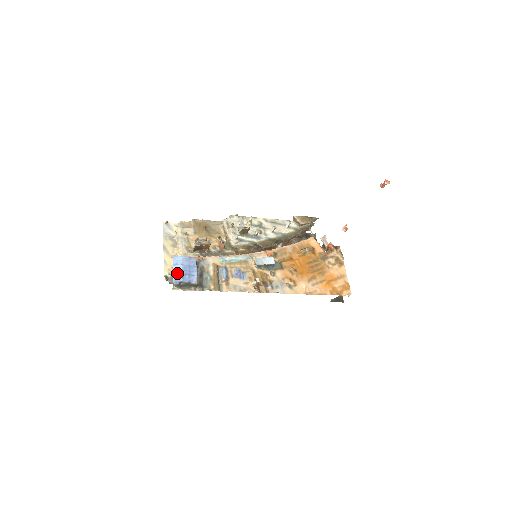
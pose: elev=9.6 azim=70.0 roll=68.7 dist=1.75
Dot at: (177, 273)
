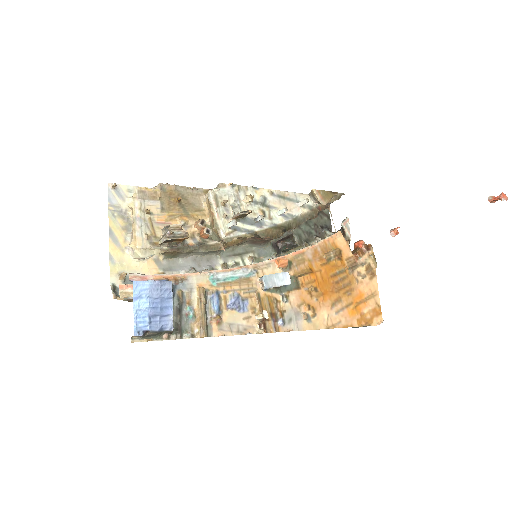
Dot at: (140, 314)
